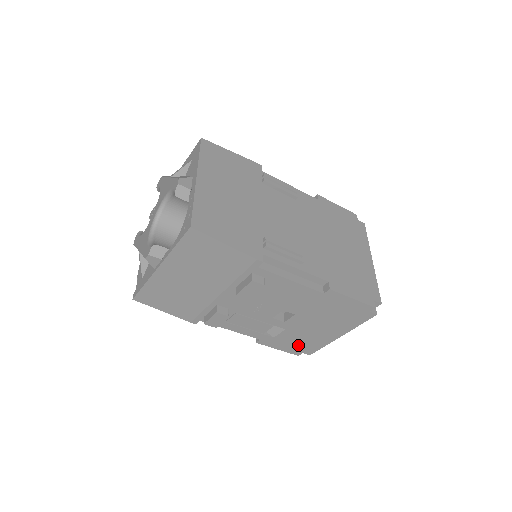
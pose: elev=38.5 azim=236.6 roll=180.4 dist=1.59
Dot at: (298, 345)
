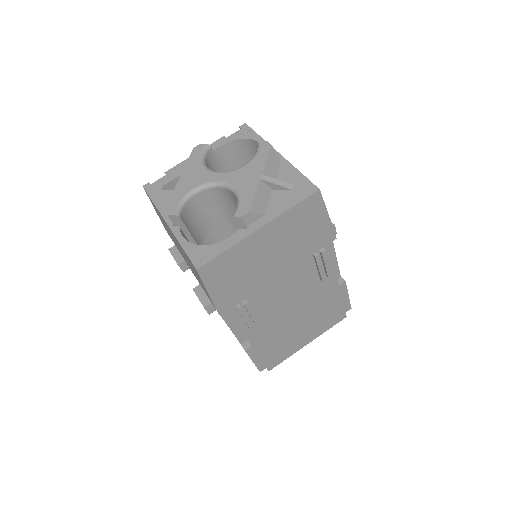
Dot at: occluded
